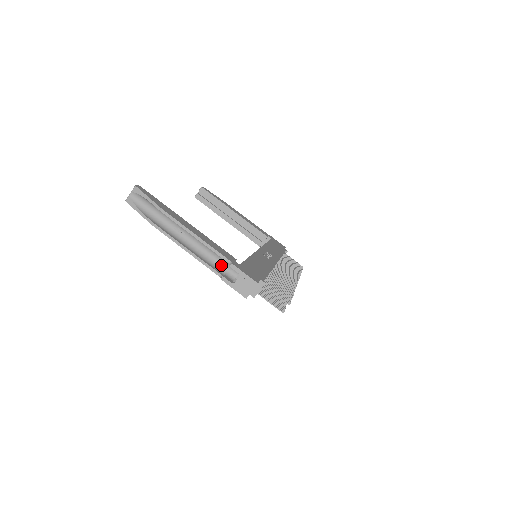
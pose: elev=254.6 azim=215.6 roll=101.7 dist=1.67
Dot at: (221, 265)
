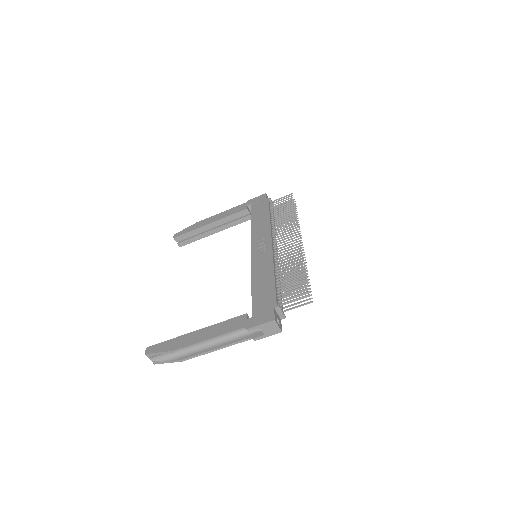
Dot at: (244, 330)
